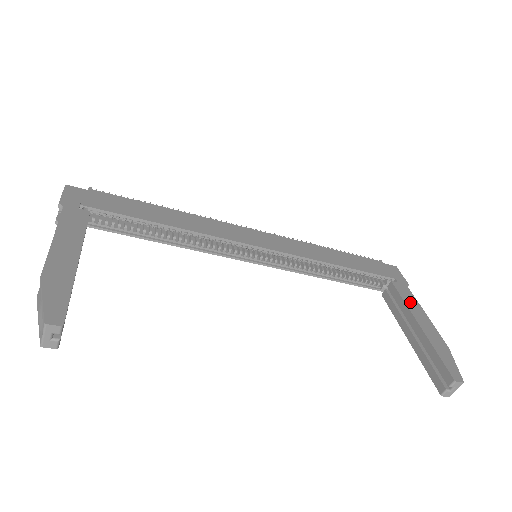
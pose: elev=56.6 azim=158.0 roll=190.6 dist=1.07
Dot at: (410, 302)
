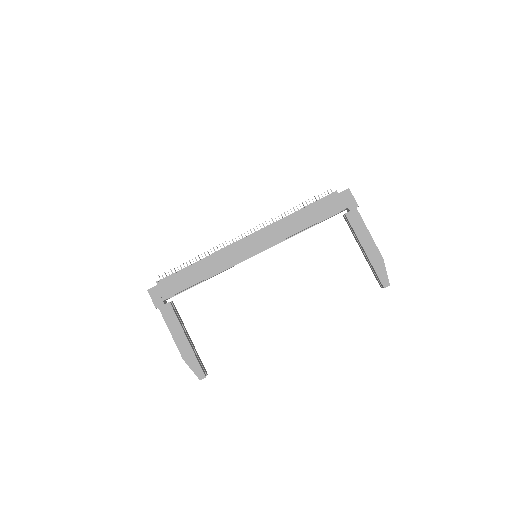
Dot at: (358, 229)
